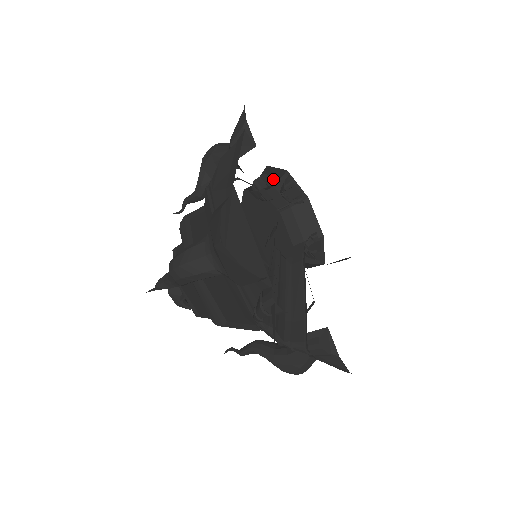
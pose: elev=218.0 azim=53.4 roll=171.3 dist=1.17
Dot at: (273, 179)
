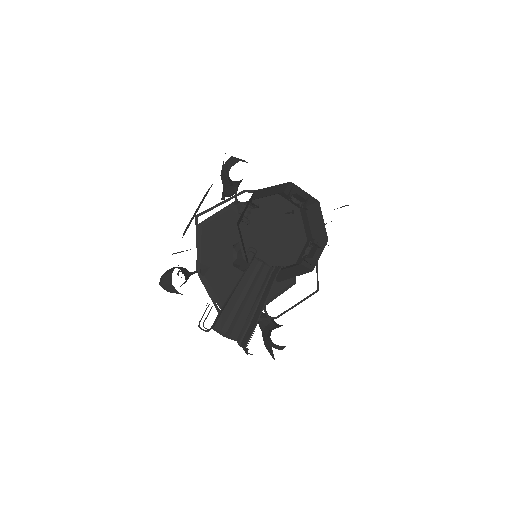
Dot at: (277, 190)
